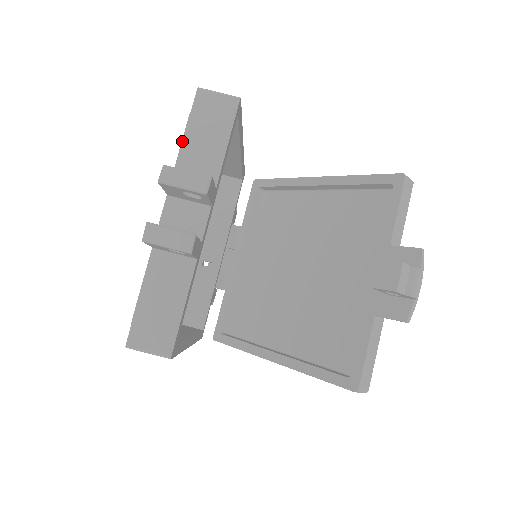
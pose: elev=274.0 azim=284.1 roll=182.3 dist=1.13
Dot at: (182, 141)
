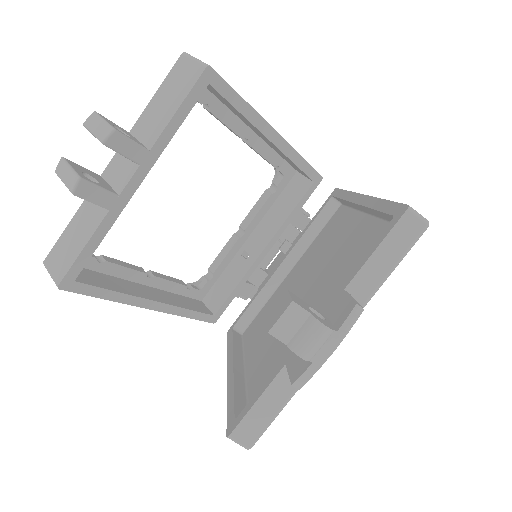
Dot at: (150, 101)
